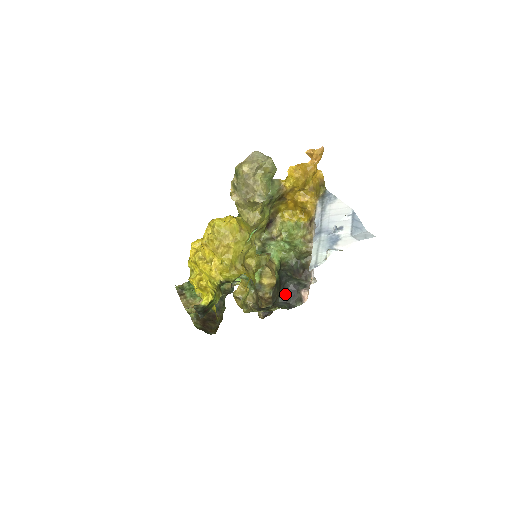
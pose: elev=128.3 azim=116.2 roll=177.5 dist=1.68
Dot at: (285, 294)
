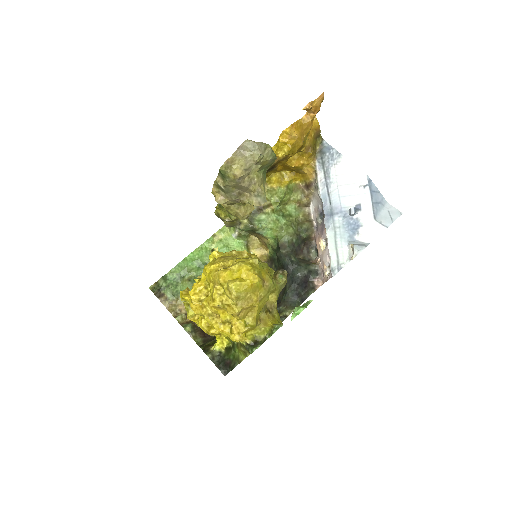
Dot at: (295, 287)
